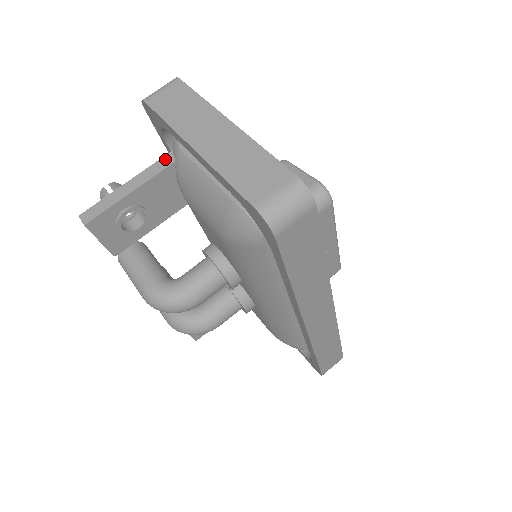
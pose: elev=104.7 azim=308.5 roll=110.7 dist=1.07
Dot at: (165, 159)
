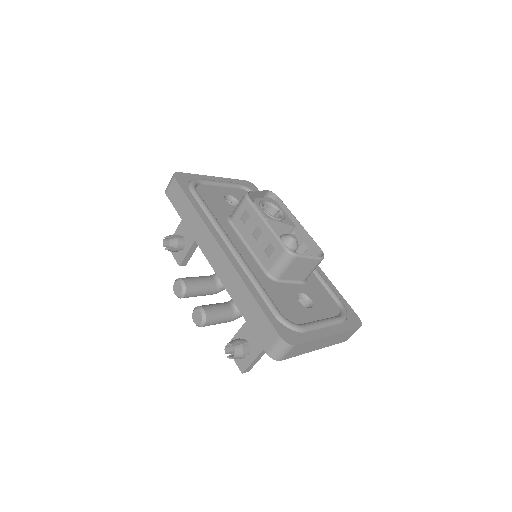
Dot at: occluded
